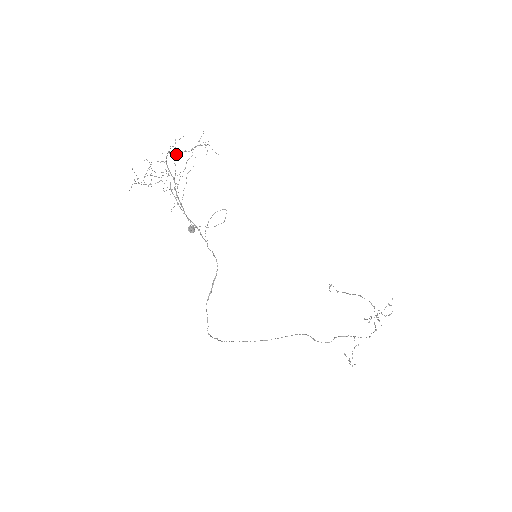
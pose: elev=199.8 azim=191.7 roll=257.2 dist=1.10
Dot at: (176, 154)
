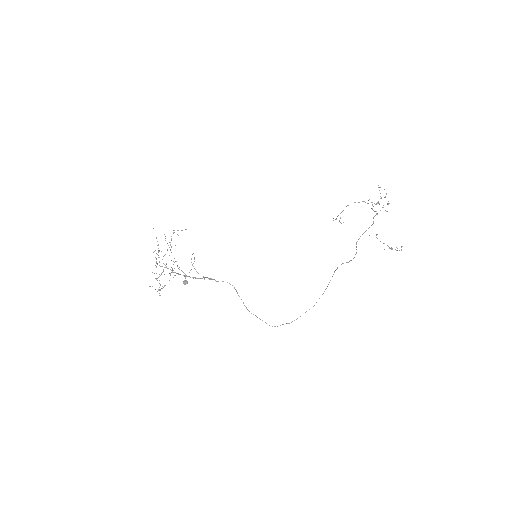
Dot at: (165, 254)
